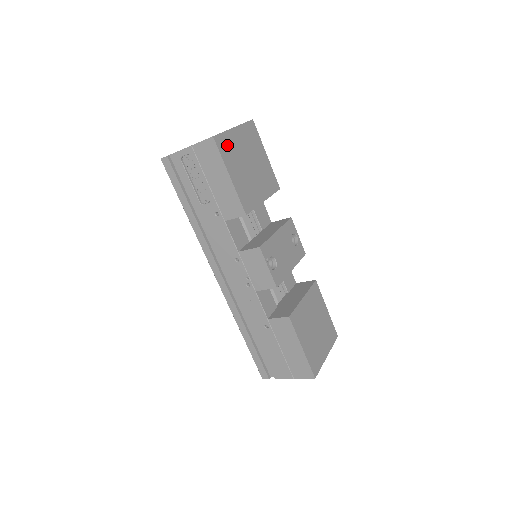
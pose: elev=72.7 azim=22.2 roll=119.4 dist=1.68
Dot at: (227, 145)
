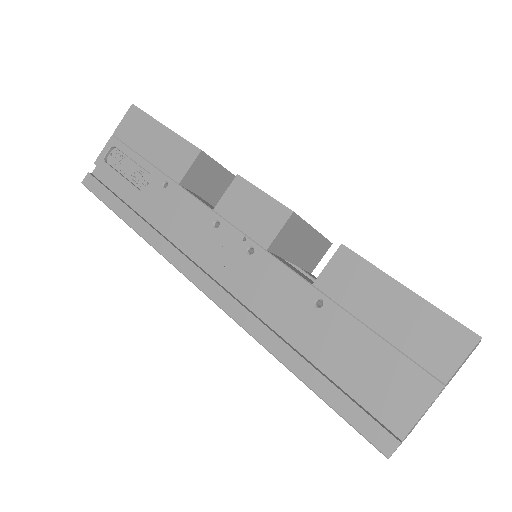
Dot at: occluded
